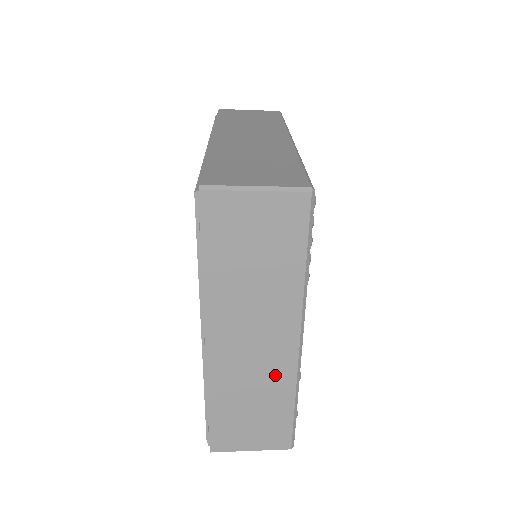
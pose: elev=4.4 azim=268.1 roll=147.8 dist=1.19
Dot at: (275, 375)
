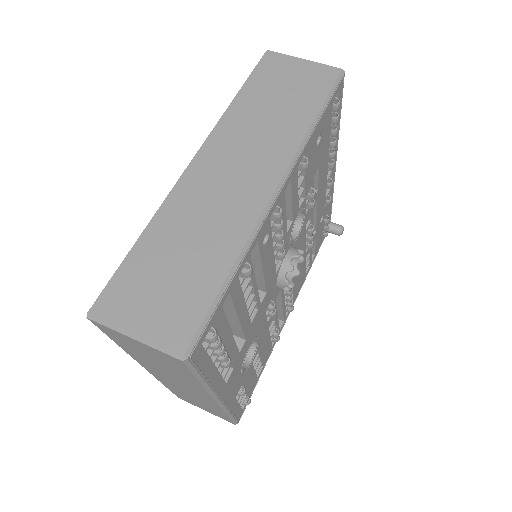
Dot at: (205, 401)
